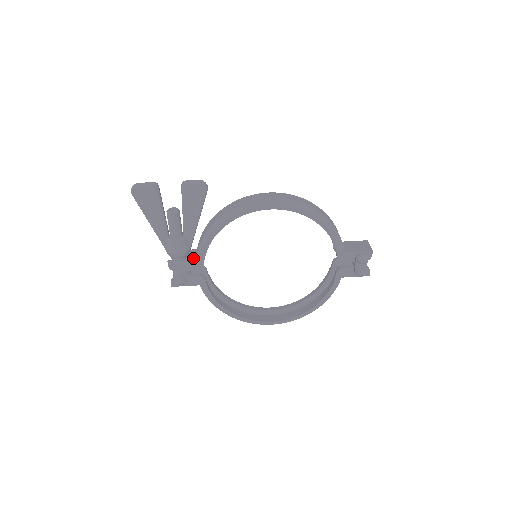
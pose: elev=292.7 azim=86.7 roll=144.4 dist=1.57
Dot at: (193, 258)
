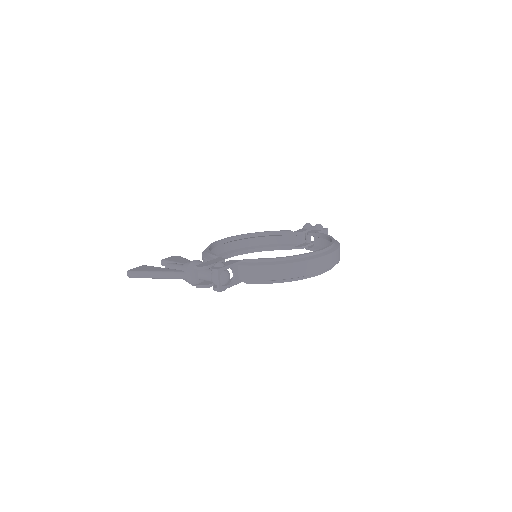
Dot at: occluded
